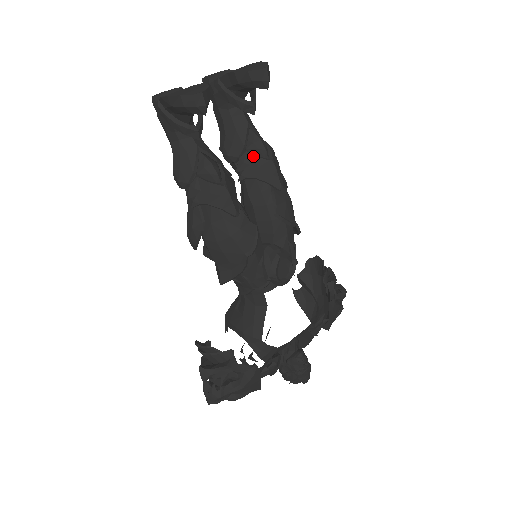
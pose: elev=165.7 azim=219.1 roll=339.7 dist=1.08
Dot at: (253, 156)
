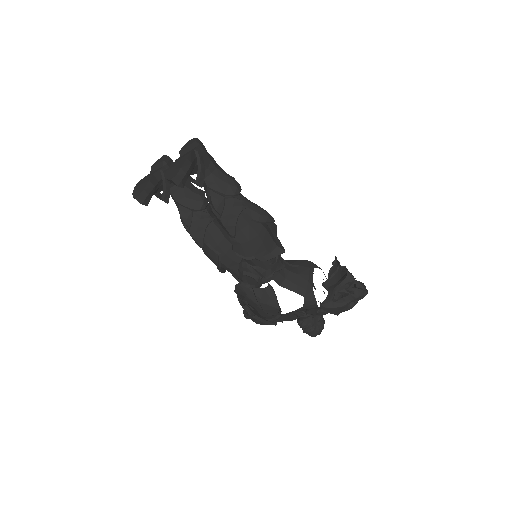
Dot at: (212, 210)
